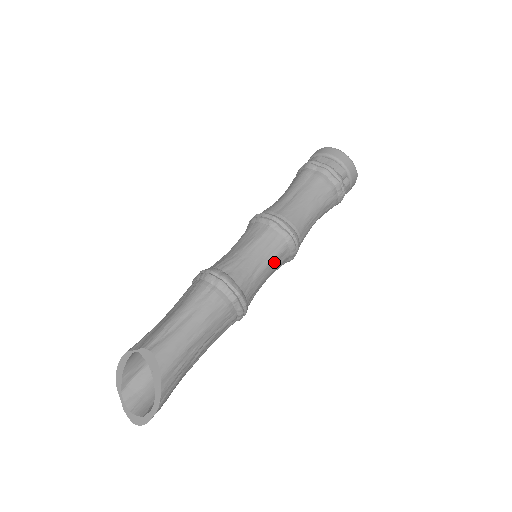
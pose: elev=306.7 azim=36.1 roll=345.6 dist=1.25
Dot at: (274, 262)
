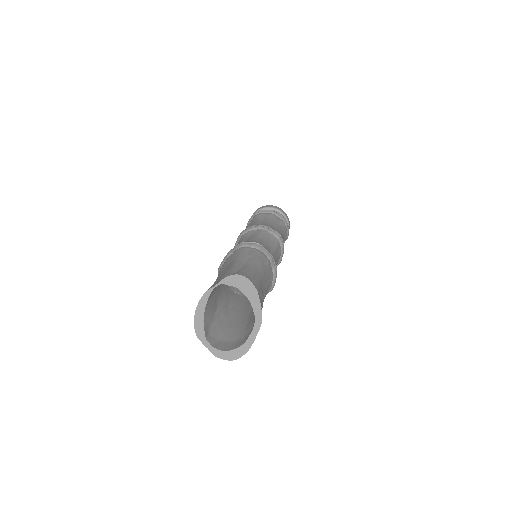
Dot at: (276, 251)
